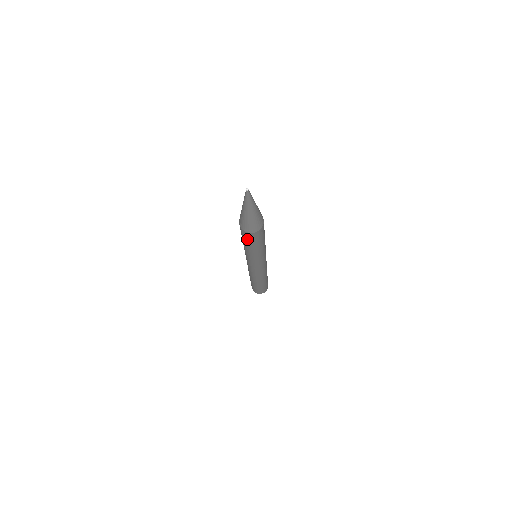
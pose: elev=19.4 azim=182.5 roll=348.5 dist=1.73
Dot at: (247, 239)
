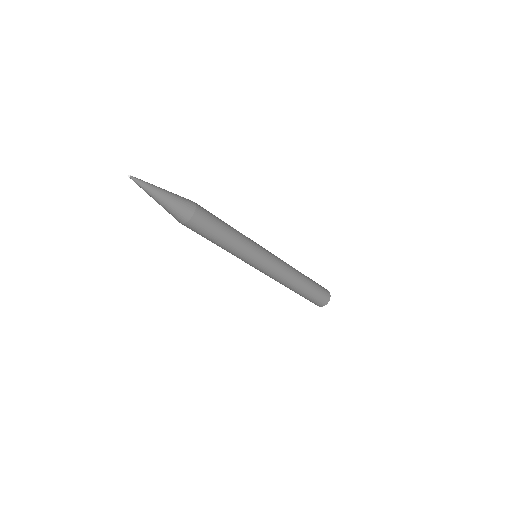
Dot at: occluded
